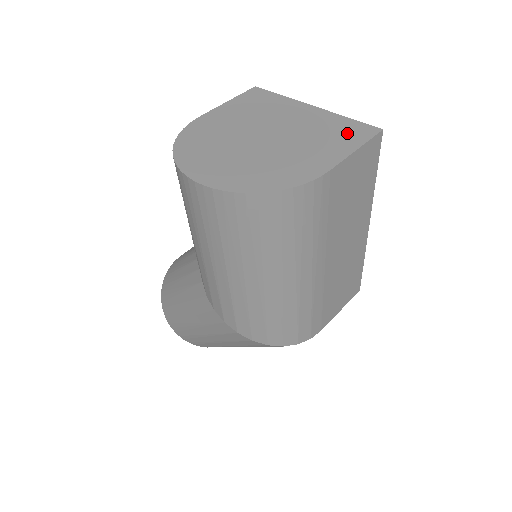
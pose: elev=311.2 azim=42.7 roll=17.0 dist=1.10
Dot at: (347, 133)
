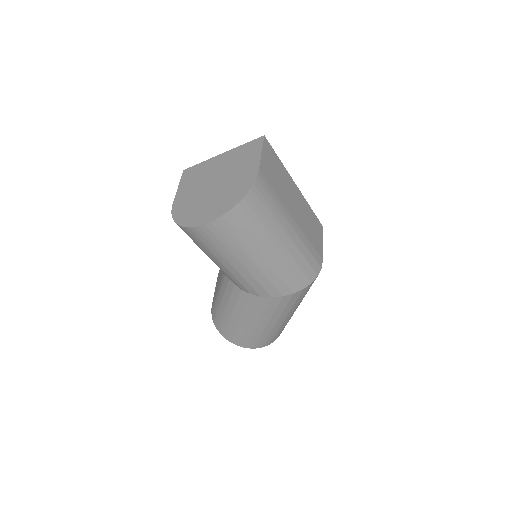
Dot at: (250, 150)
